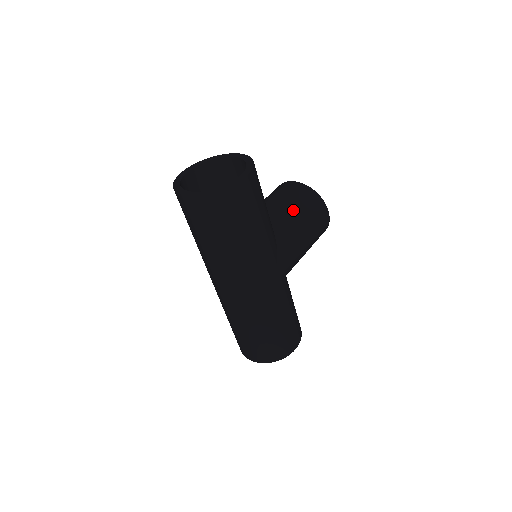
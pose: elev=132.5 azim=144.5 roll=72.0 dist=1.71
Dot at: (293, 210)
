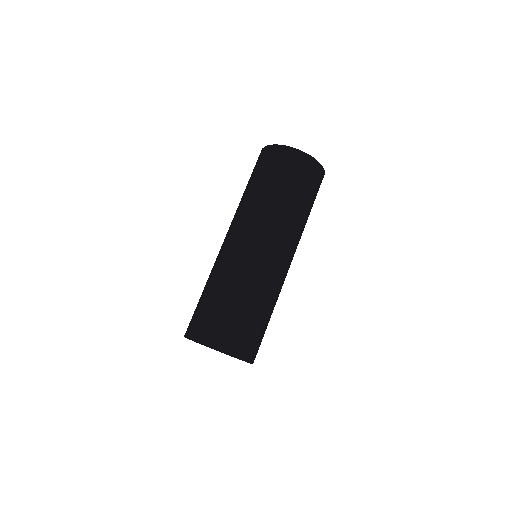
Dot at: occluded
